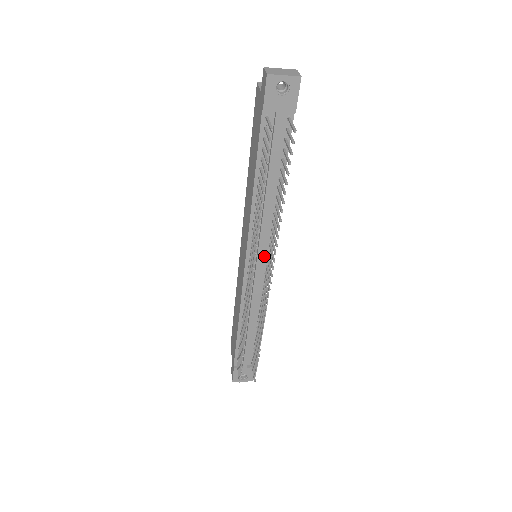
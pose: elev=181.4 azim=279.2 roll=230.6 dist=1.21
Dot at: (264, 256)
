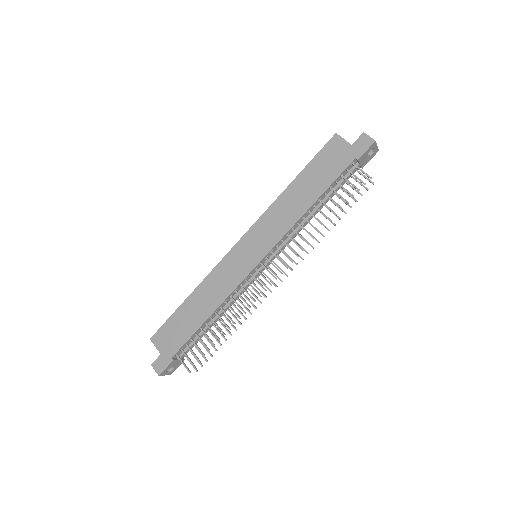
Dot at: occluded
